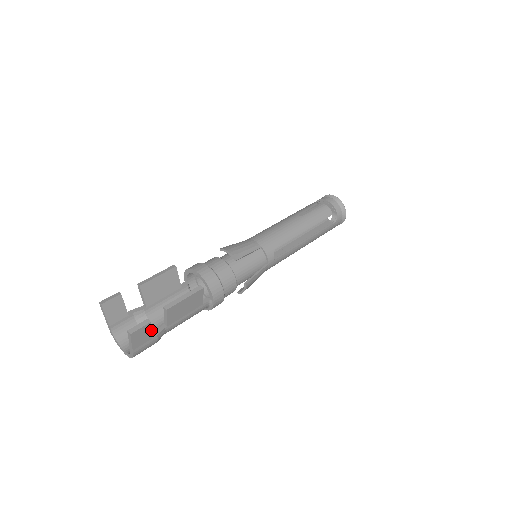
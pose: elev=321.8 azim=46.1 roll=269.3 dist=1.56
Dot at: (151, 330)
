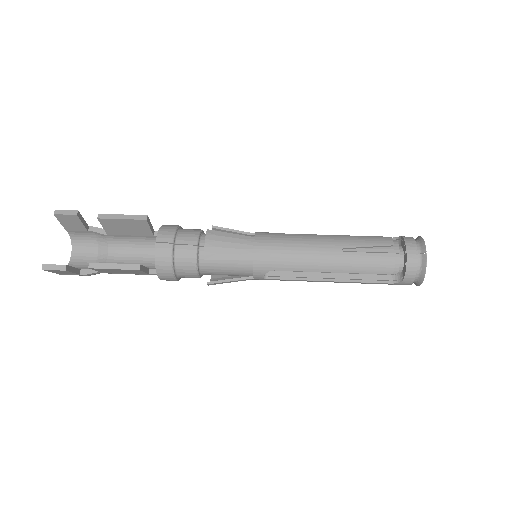
Dot at: (73, 272)
